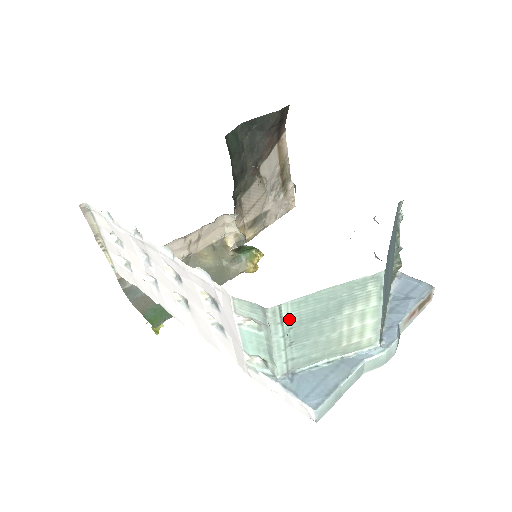
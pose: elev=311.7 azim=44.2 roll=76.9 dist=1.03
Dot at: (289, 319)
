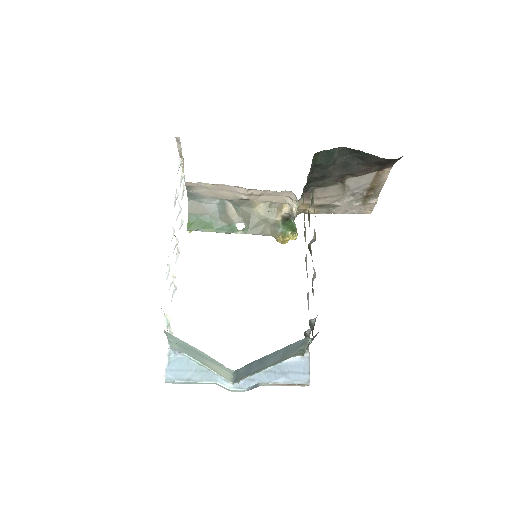
Dot at: (177, 340)
